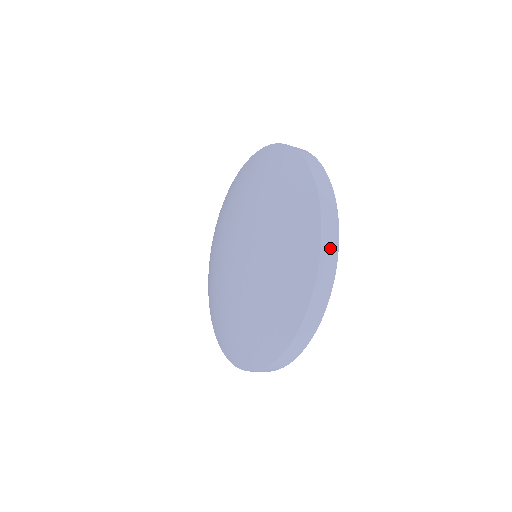
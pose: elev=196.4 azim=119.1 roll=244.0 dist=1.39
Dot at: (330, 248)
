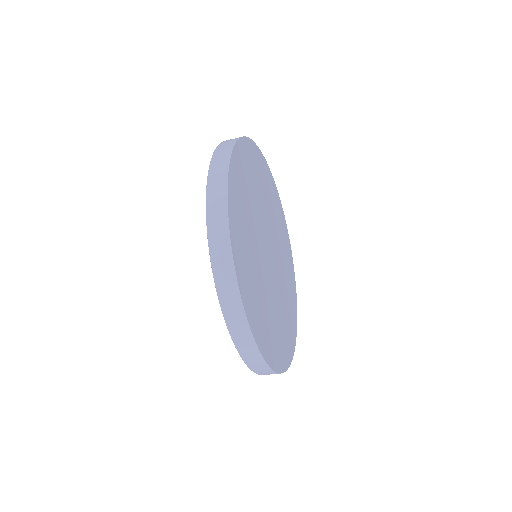
Dot at: (235, 317)
